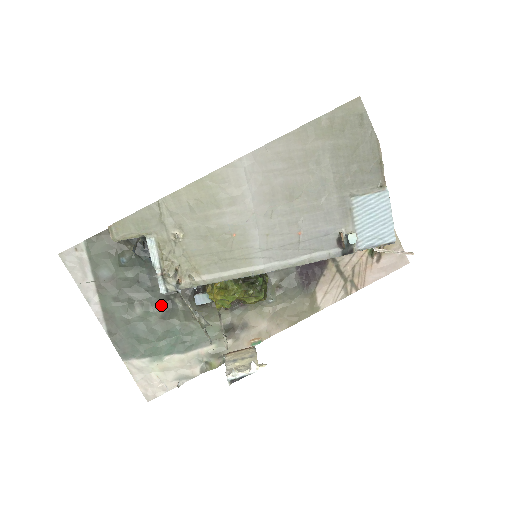
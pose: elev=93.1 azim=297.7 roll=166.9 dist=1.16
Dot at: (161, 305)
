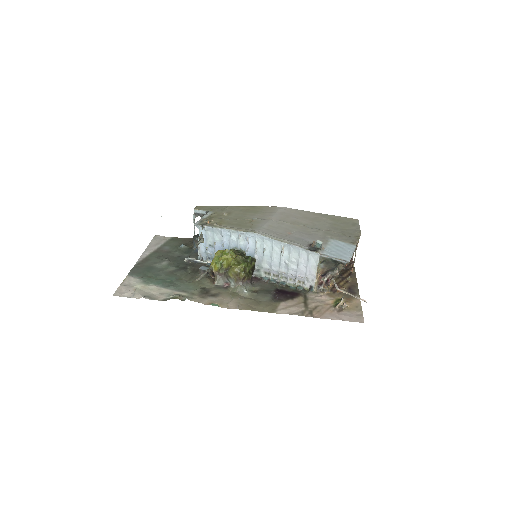
Dot at: (179, 267)
